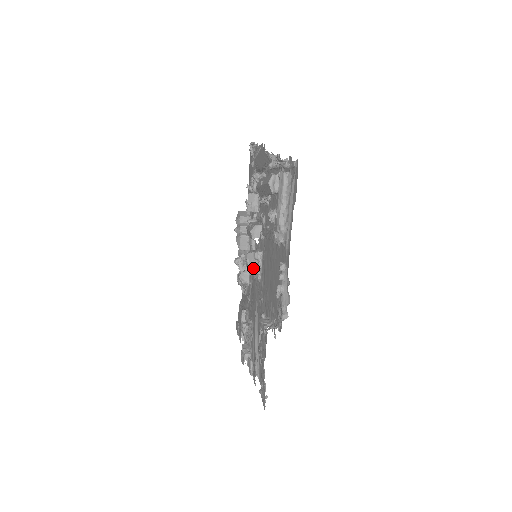
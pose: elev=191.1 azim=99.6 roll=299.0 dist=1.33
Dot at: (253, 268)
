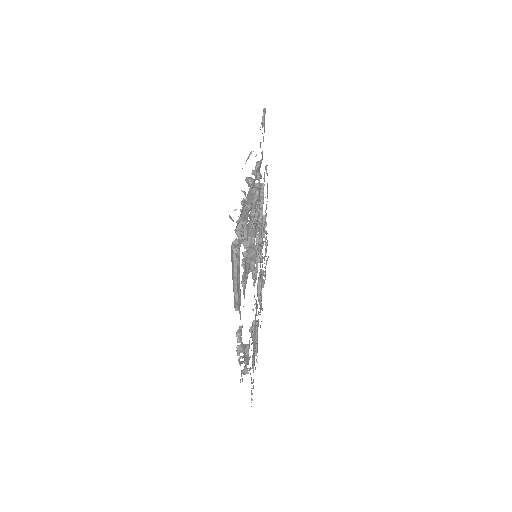
Dot at: occluded
